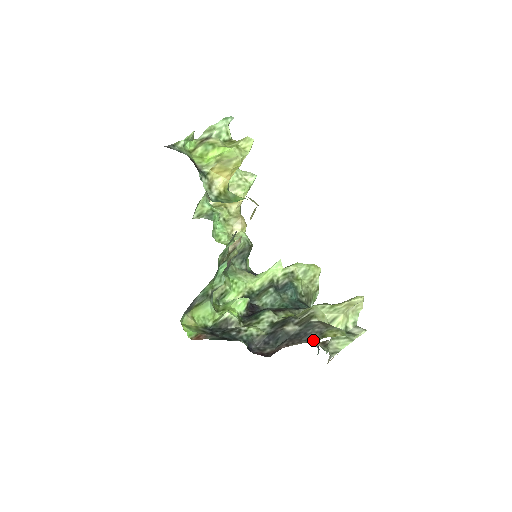
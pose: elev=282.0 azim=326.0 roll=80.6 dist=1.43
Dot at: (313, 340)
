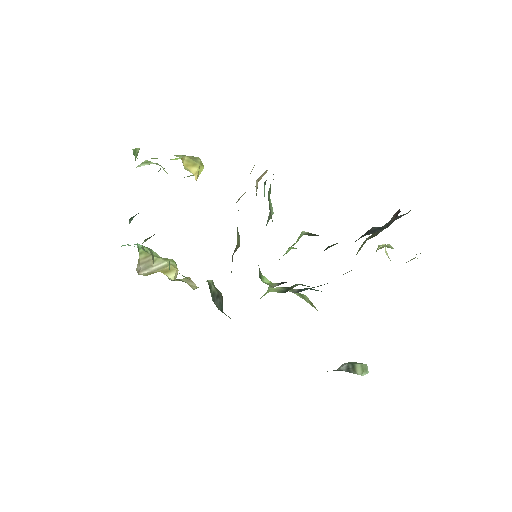
Dot at: (408, 212)
